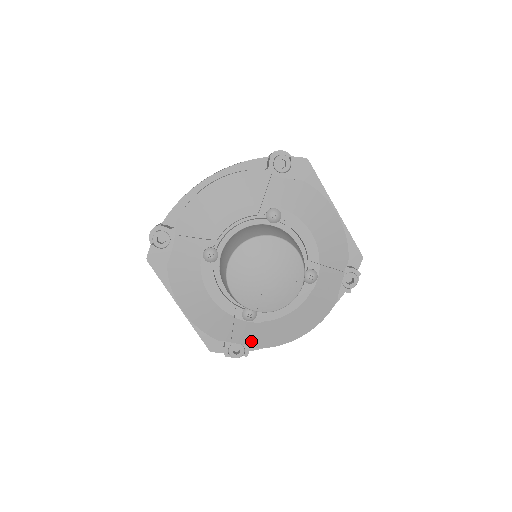
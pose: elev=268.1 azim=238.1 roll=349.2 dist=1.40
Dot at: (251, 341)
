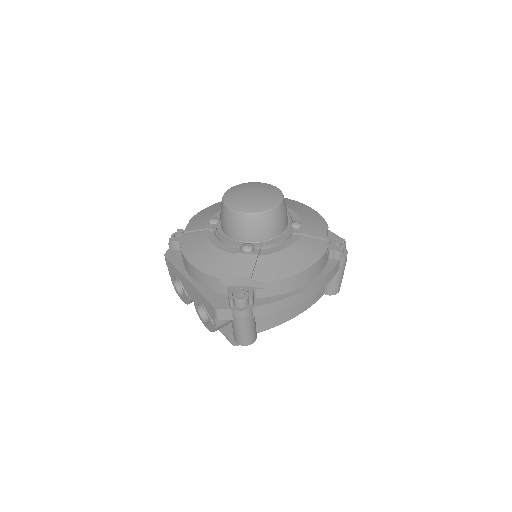
Dot at: (253, 275)
